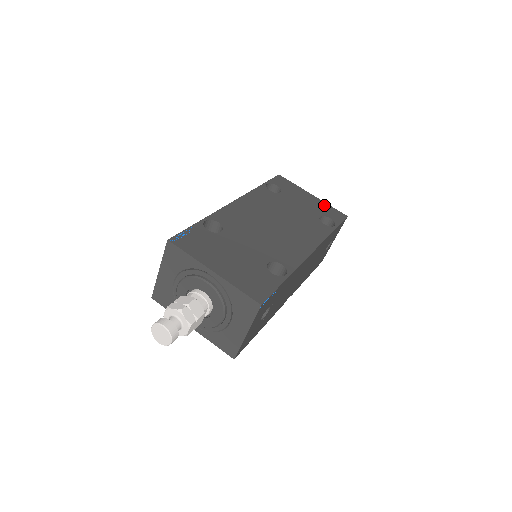
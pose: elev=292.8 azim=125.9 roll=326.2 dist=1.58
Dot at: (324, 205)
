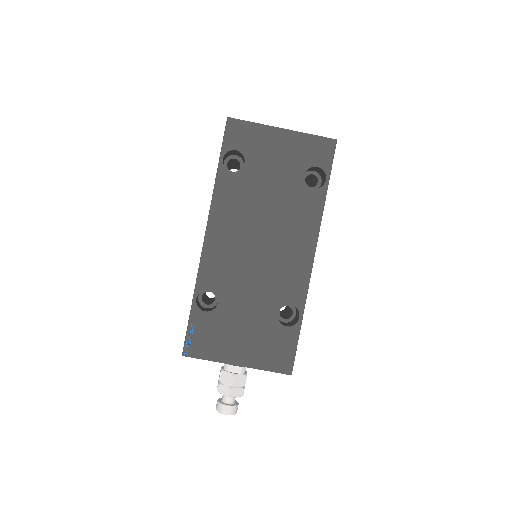
Dot at: (303, 141)
